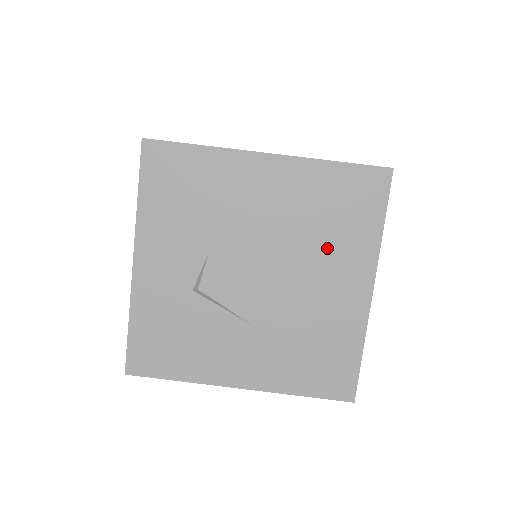
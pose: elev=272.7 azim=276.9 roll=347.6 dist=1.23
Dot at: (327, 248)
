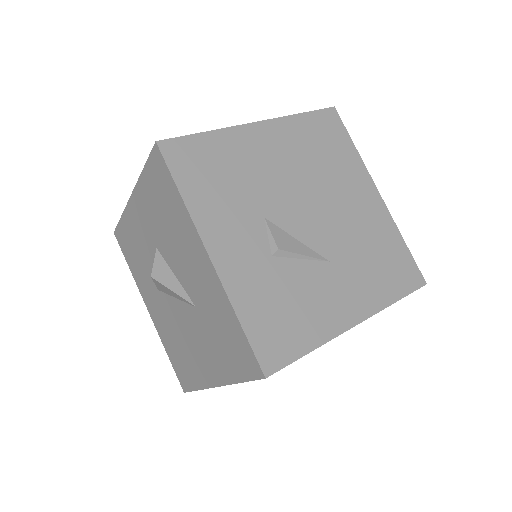
Dot at: (336, 175)
